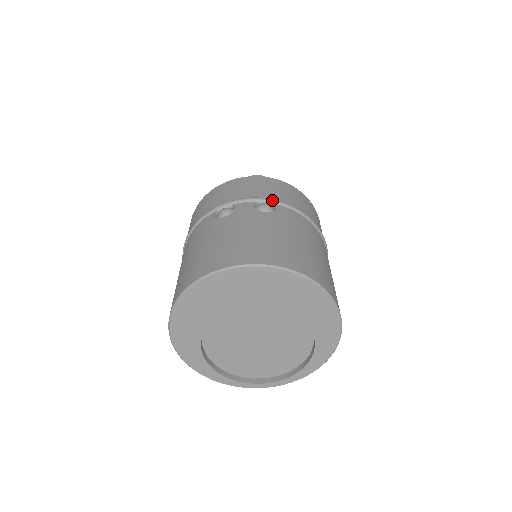
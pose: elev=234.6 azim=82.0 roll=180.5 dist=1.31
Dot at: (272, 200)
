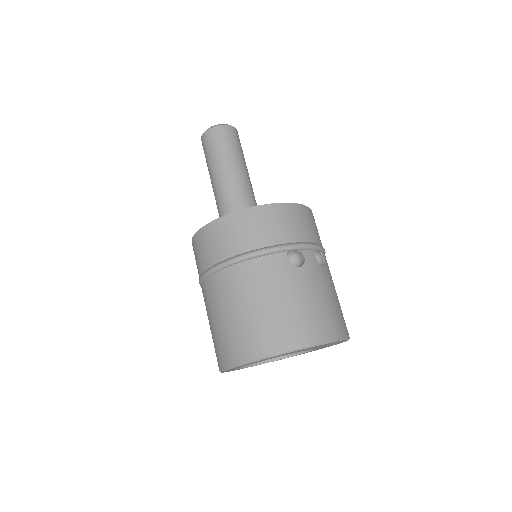
Dot at: (321, 248)
